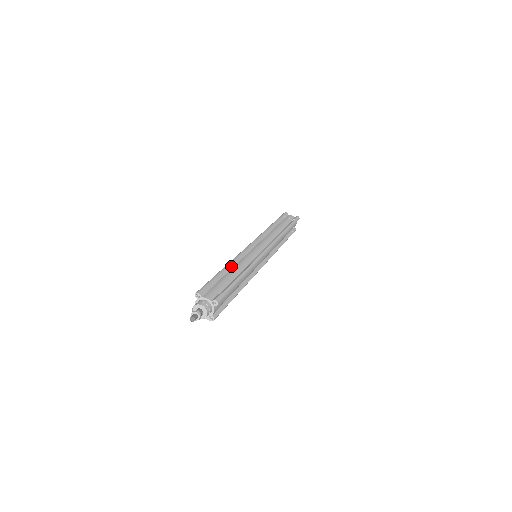
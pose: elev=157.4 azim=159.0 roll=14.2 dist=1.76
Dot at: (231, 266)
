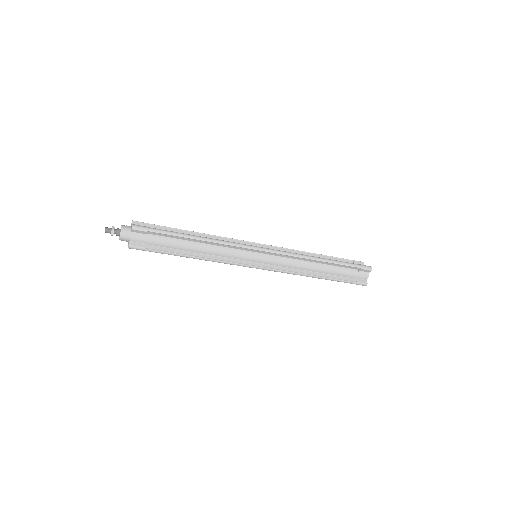
Dot at: (202, 235)
